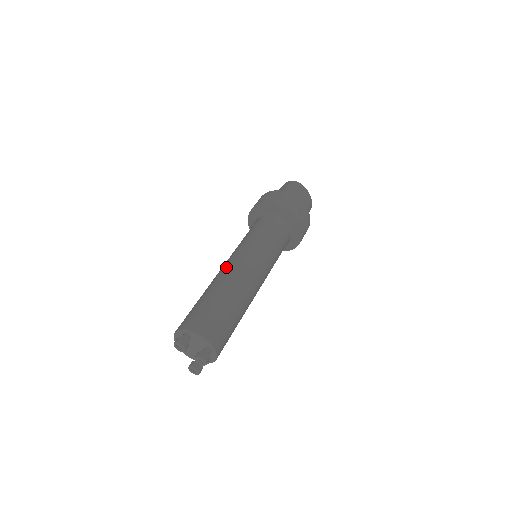
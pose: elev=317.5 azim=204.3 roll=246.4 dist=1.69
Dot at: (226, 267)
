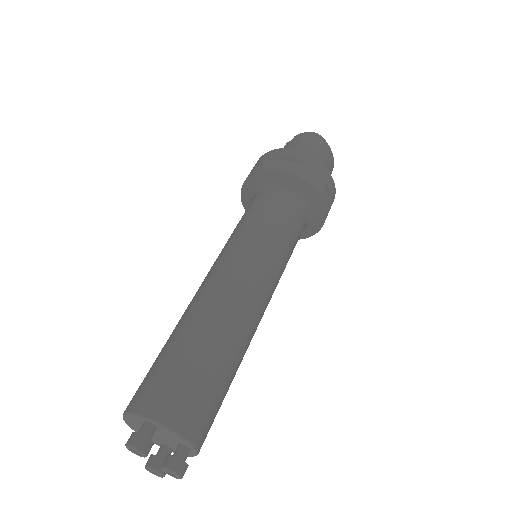
Dot at: (216, 284)
